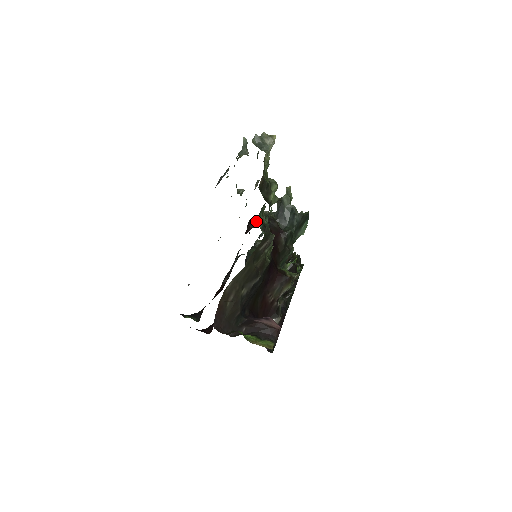
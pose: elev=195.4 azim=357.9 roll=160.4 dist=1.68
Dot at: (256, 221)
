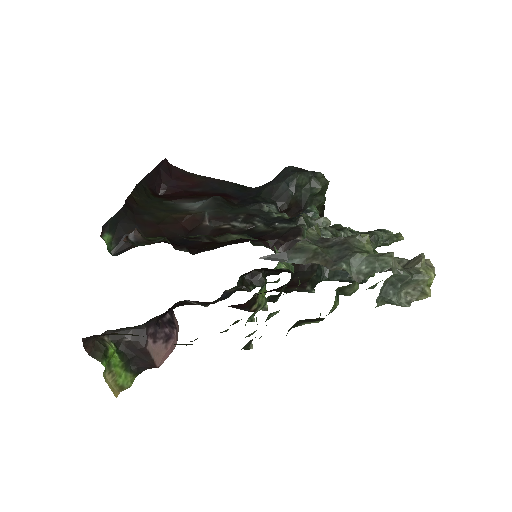
Dot at: occluded
